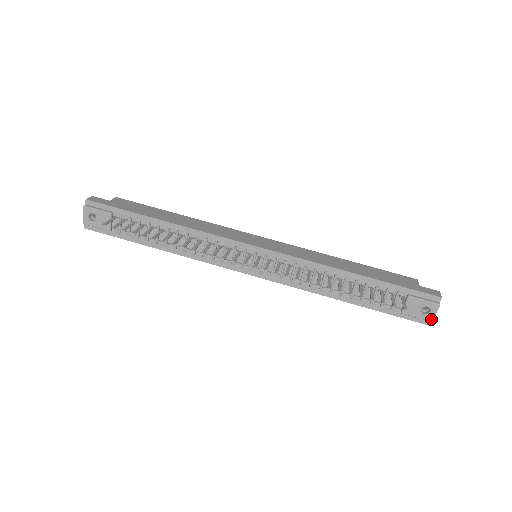
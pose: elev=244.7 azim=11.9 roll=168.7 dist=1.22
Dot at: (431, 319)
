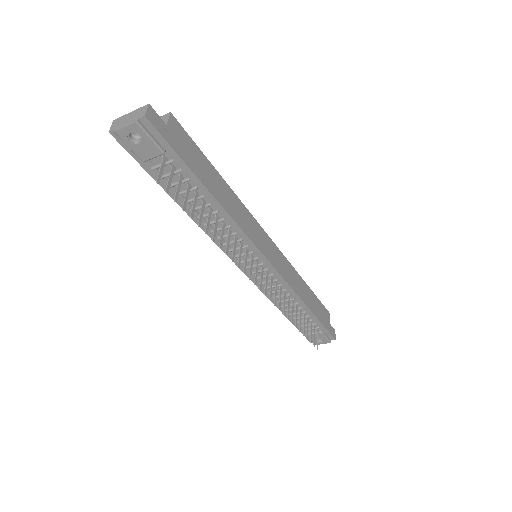
Dot at: occluded
